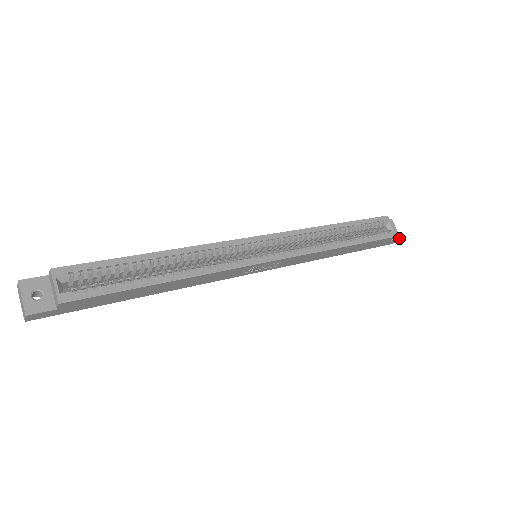
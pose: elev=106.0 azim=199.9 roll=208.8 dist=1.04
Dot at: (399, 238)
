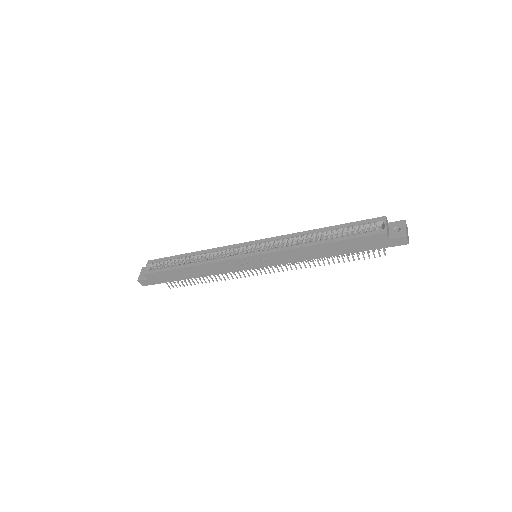
Dot at: (404, 236)
